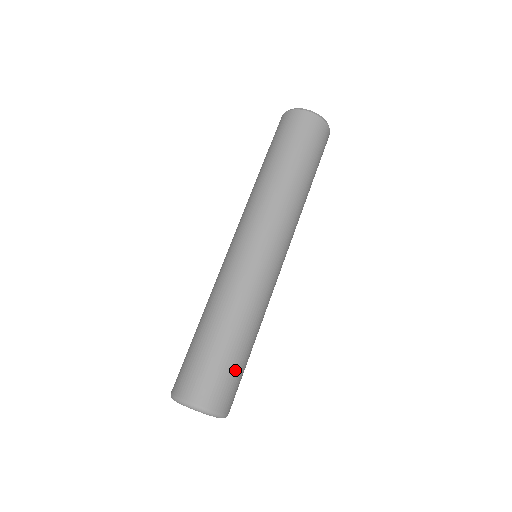
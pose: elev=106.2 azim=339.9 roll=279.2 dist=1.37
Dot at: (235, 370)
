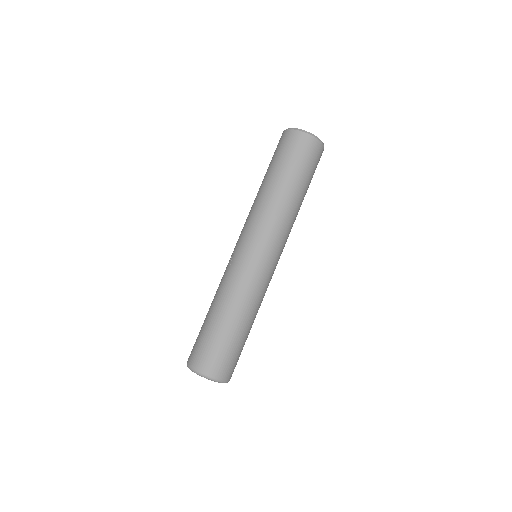
Dot at: (242, 349)
